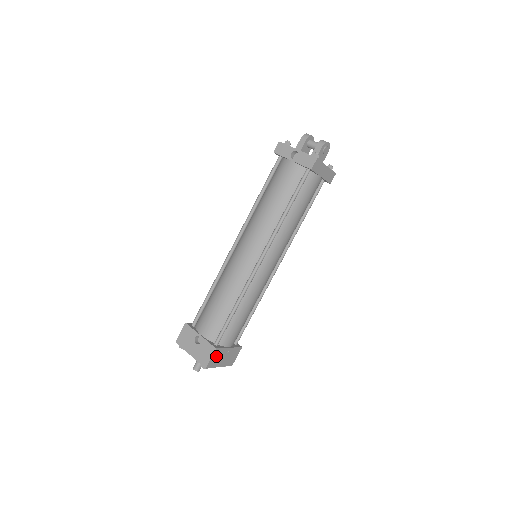
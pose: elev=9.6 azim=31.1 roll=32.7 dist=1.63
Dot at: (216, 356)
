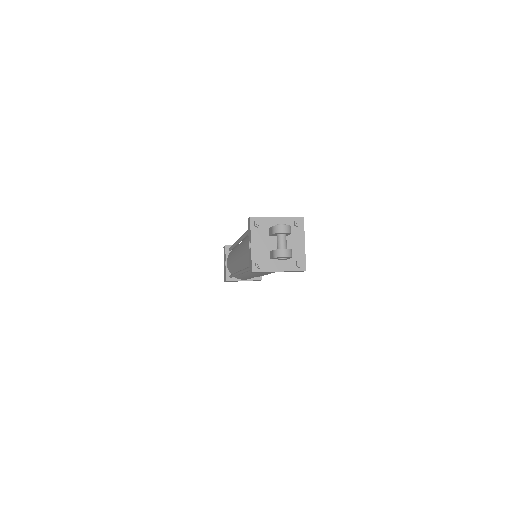
Dot at: occluded
